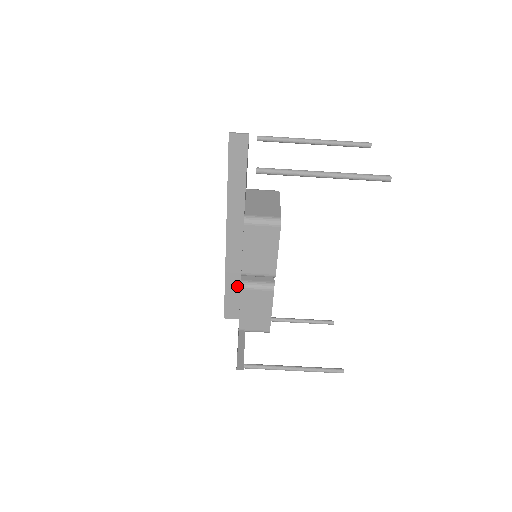
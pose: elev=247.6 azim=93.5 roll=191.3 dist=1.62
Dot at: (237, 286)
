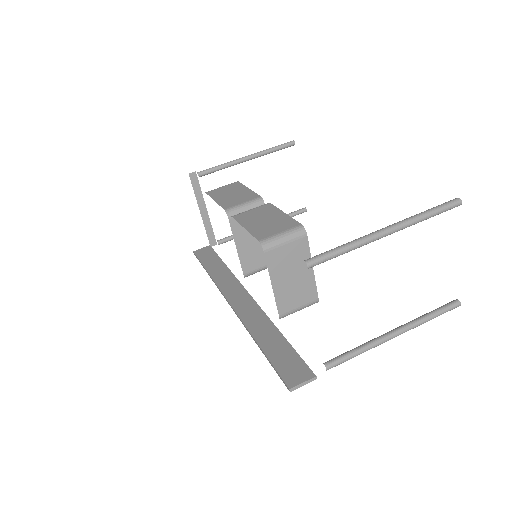
Dot at: (276, 337)
